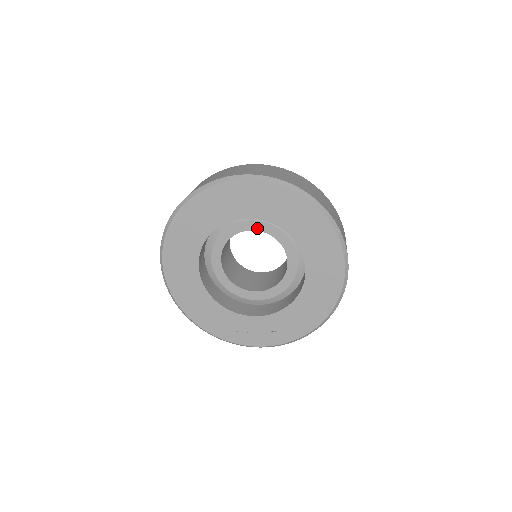
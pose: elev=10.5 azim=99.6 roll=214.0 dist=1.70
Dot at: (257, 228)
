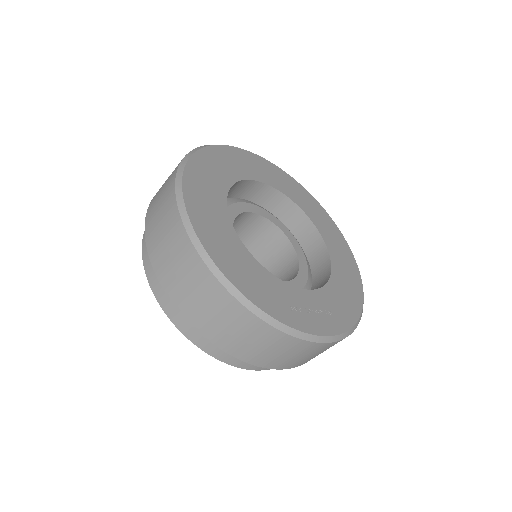
Dot at: (260, 213)
